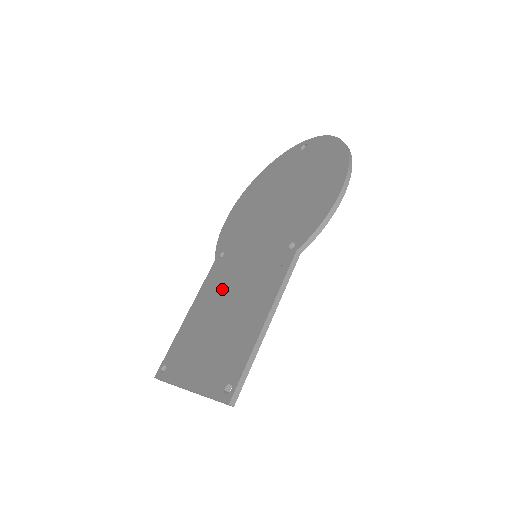
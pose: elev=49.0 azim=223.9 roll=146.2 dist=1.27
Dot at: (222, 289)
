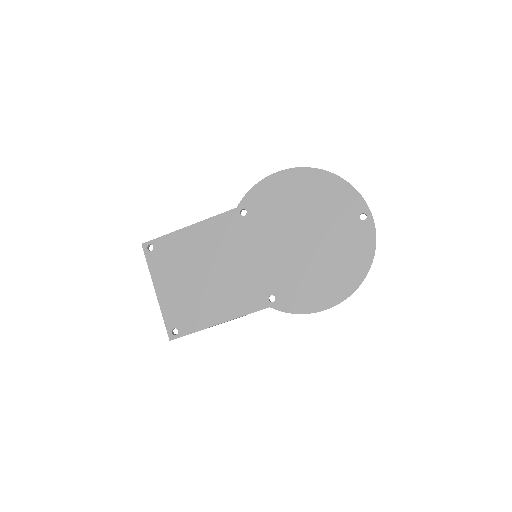
Dot at: (220, 250)
